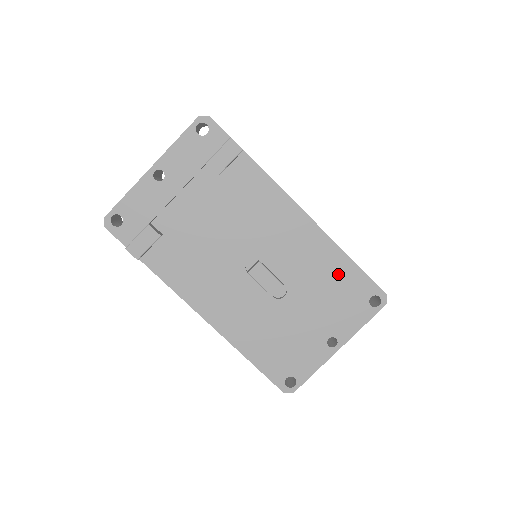
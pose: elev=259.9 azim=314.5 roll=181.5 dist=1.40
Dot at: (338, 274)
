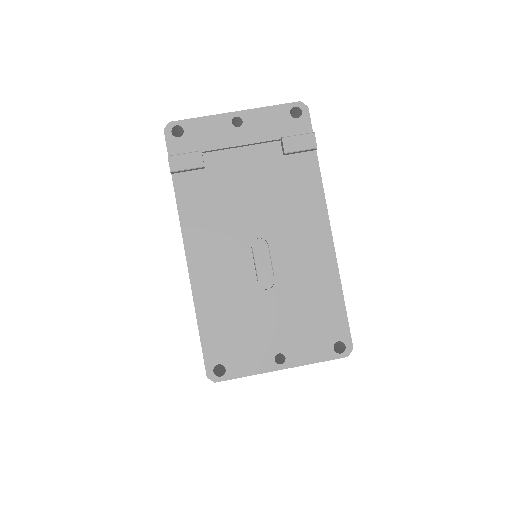
Dot at: (324, 302)
